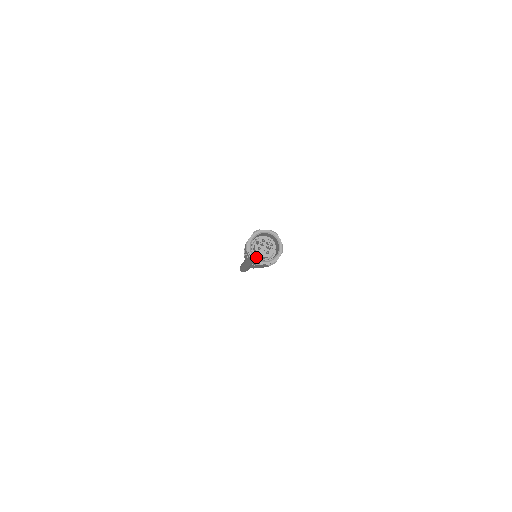
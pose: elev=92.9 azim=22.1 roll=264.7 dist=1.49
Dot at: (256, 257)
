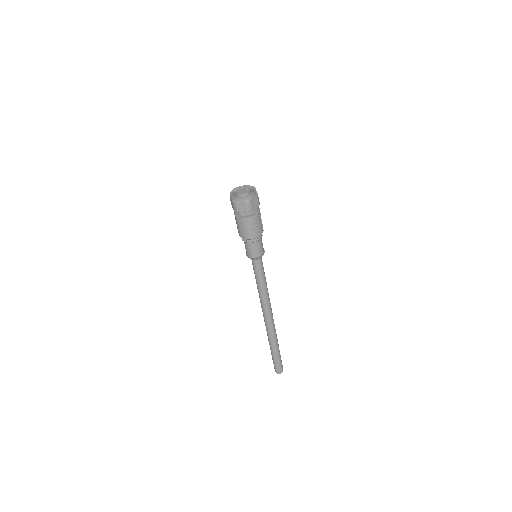
Dot at: occluded
